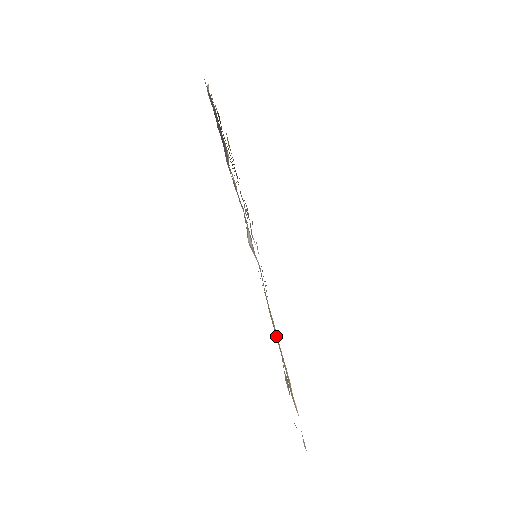
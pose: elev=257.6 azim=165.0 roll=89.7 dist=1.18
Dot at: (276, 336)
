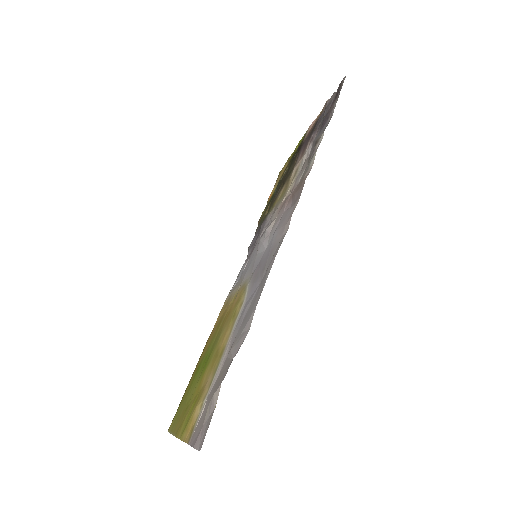
Dot at: (248, 305)
